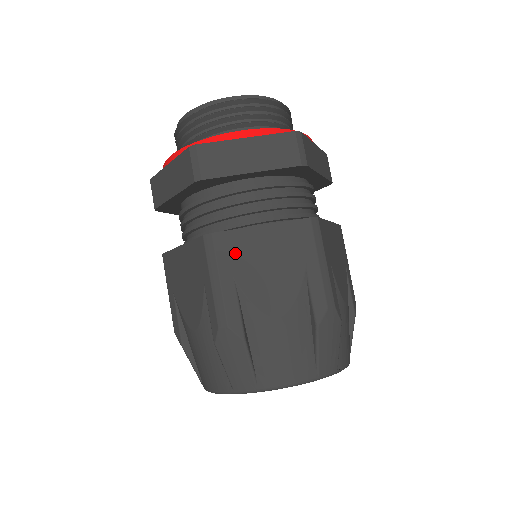
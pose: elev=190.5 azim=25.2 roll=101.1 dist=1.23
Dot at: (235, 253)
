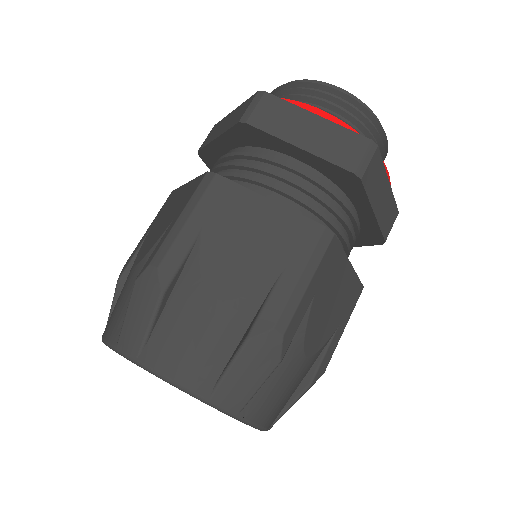
Dot at: (223, 206)
